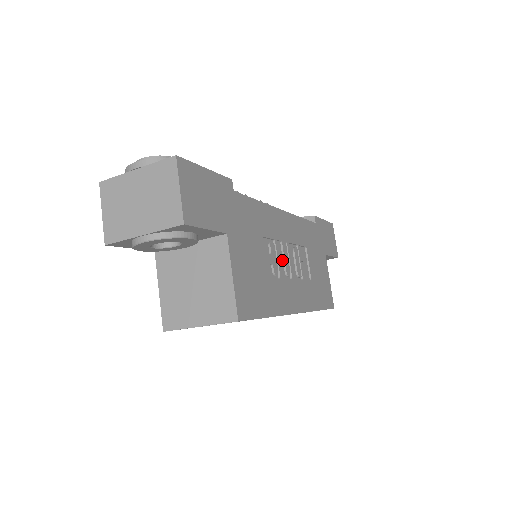
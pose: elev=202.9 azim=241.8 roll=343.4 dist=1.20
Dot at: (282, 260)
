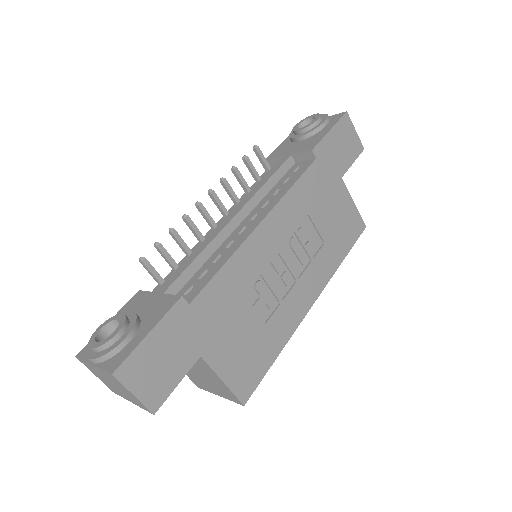
Dot at: (278, 277)
